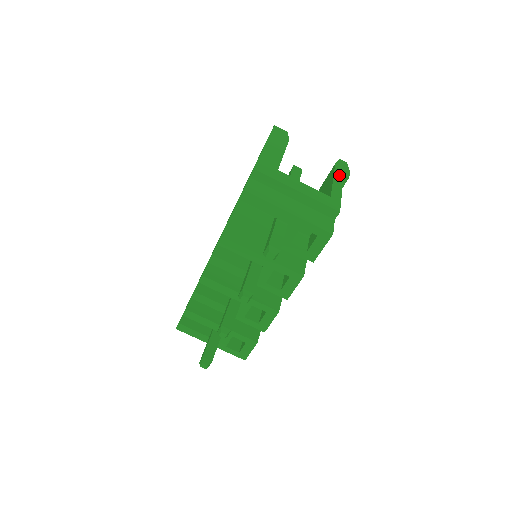
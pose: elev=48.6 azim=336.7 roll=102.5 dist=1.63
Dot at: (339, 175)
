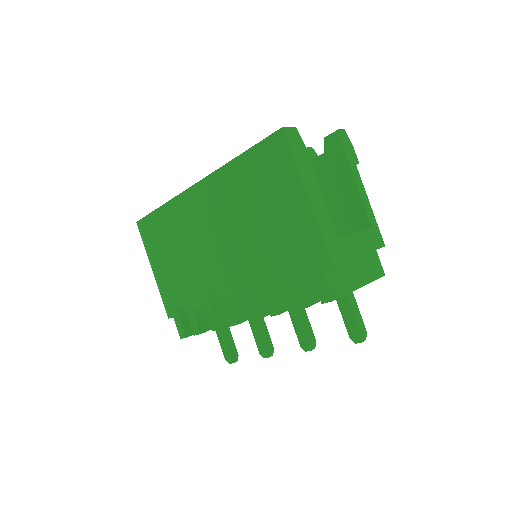
Dot at: (355, 171)
